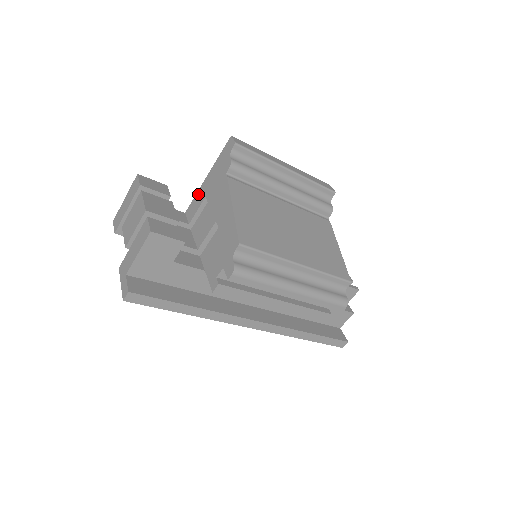
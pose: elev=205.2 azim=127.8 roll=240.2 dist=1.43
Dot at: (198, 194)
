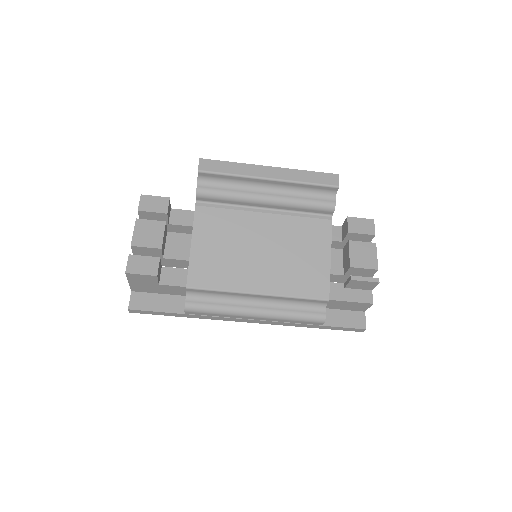
Dot at: occluded
